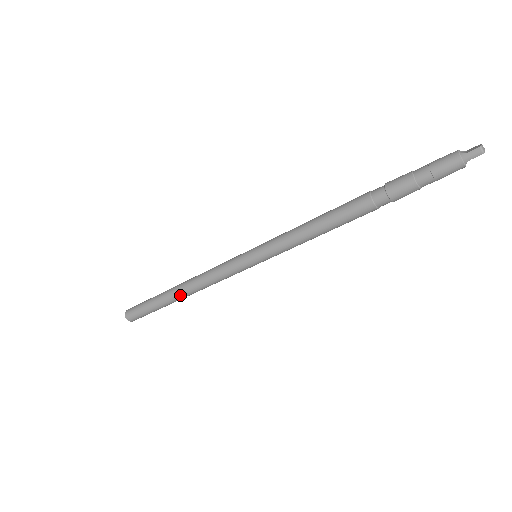
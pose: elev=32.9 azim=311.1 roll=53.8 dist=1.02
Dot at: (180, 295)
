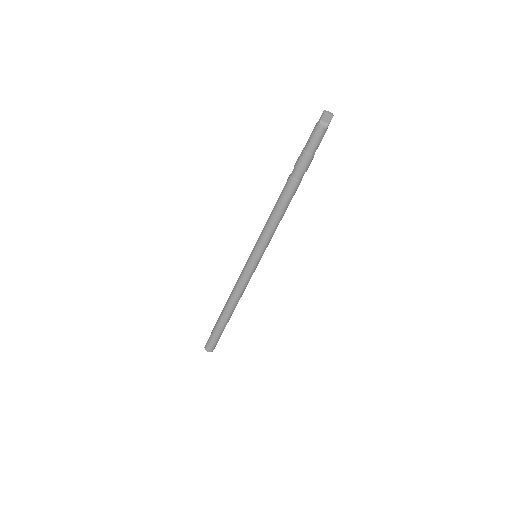
Dot at: (225, 308)
